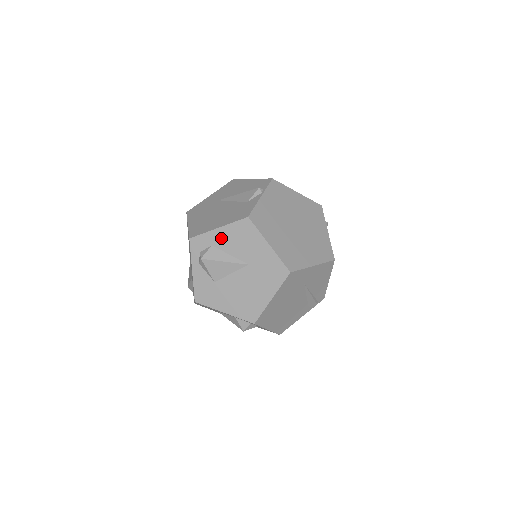
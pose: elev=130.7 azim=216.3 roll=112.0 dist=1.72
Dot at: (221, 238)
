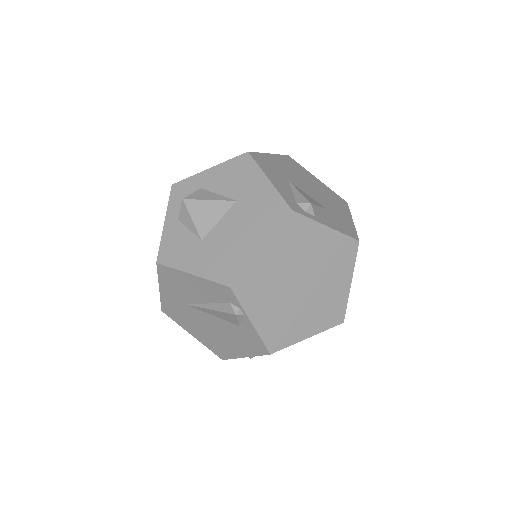
Dot at: occluded
